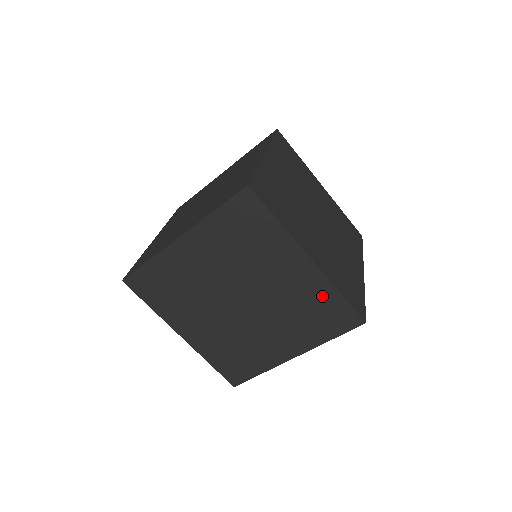
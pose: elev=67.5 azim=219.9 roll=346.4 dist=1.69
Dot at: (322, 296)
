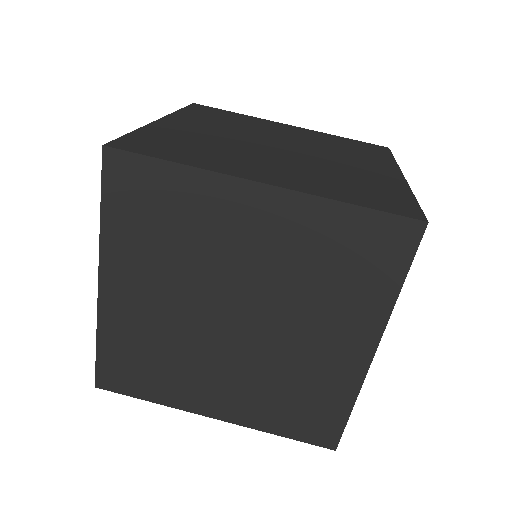
Dot at: (327, 229)
